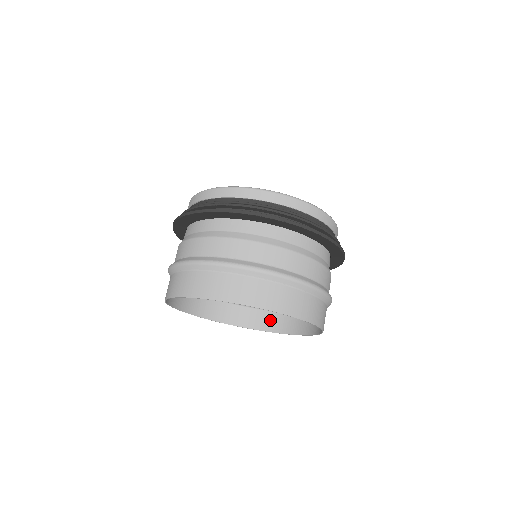
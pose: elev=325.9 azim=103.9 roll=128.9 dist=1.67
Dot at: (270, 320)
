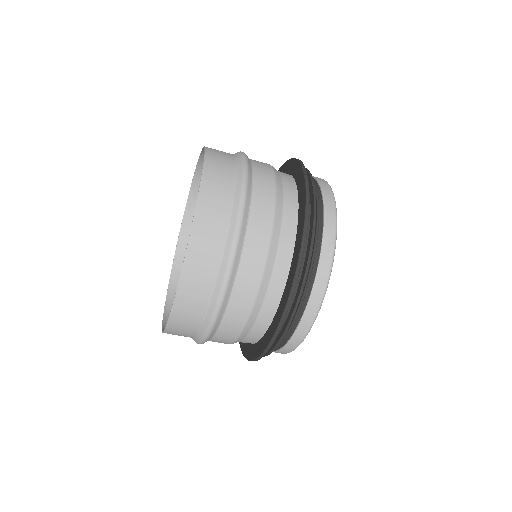
Dot at: (186, 323)
